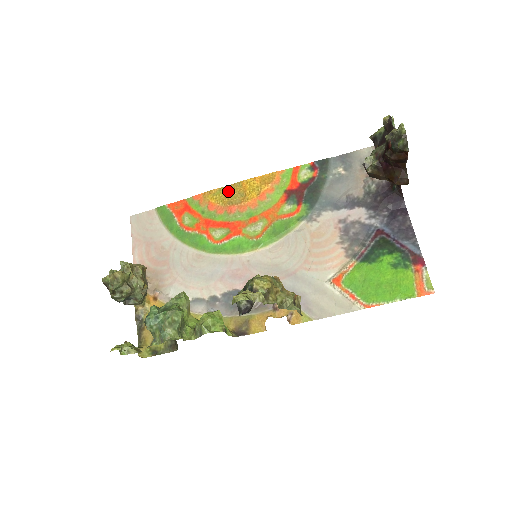
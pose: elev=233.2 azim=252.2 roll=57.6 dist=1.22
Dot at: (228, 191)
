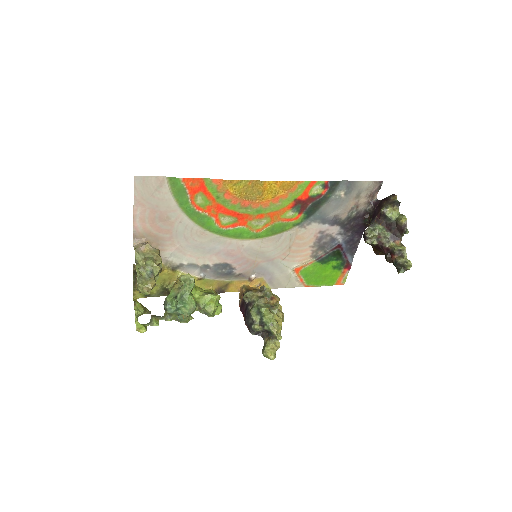
Dot at: (249, 186)
